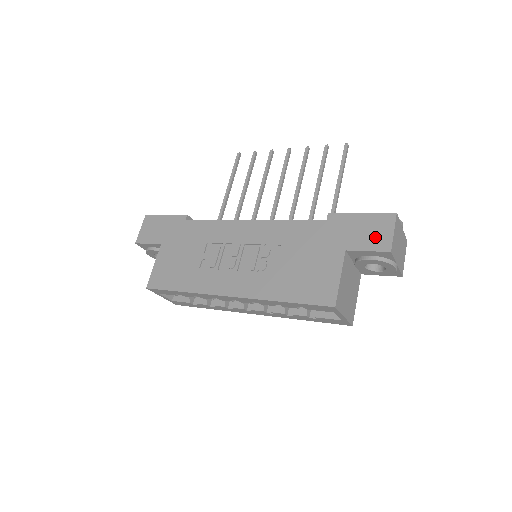
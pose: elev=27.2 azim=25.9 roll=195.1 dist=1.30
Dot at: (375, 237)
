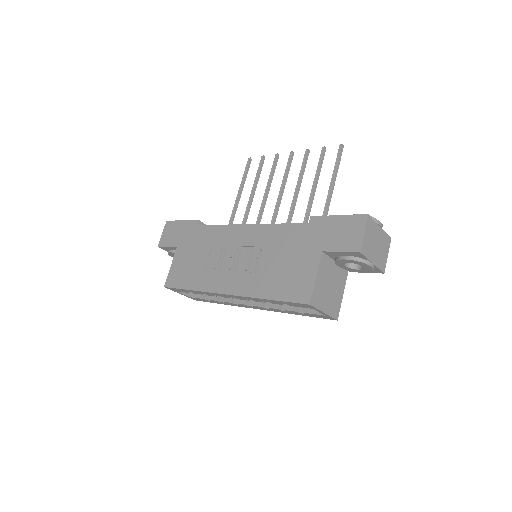
Dot at: (348, 238)
